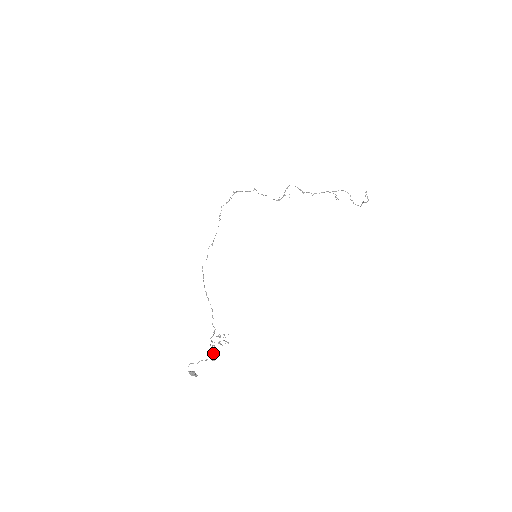
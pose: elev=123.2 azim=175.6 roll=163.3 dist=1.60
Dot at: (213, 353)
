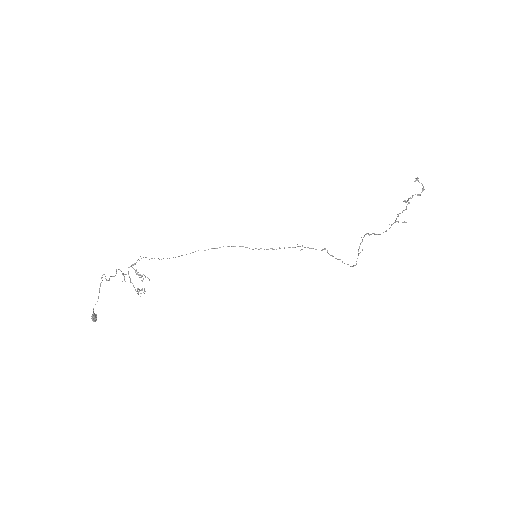
Dot at: (114, 276)
